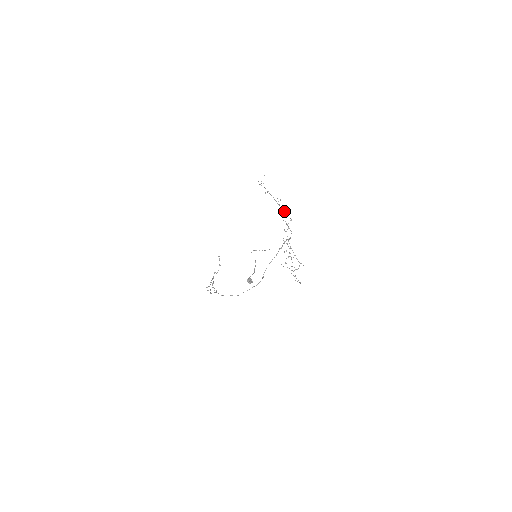
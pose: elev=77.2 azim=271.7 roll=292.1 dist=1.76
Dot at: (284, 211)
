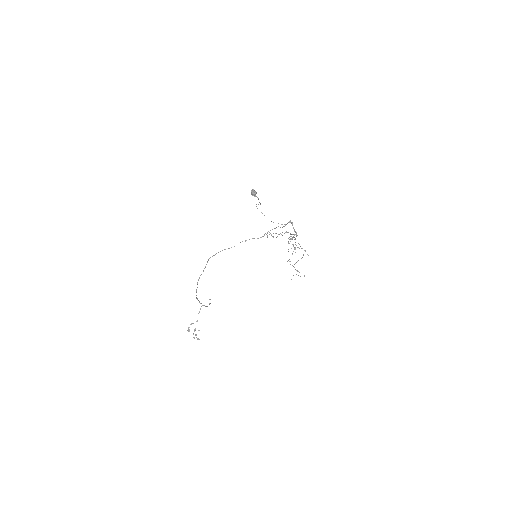
Dot at: occluded
